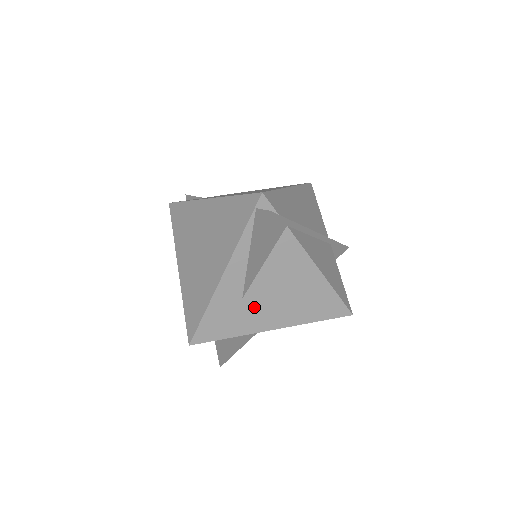
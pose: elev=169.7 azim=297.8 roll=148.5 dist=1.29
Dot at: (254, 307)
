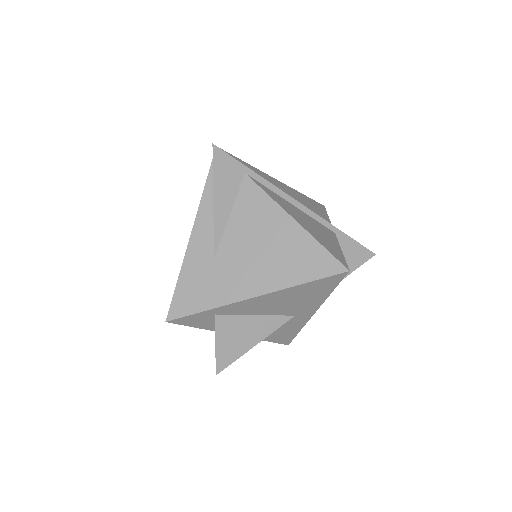
Dot at: (228, 268)
